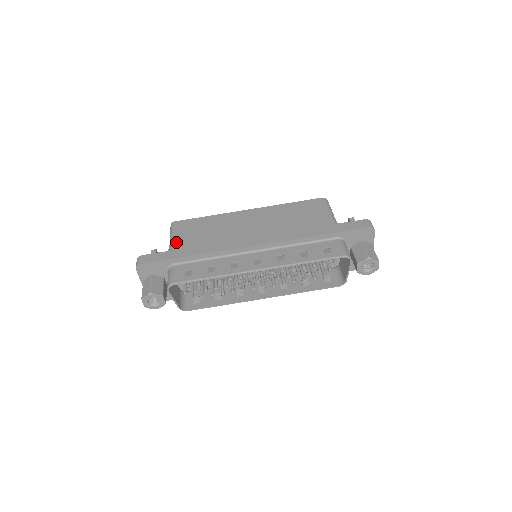
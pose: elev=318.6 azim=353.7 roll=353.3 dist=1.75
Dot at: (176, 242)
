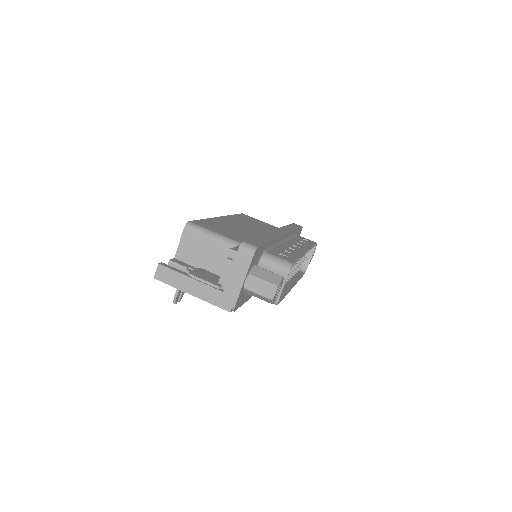
Dot at: (228, 236)
